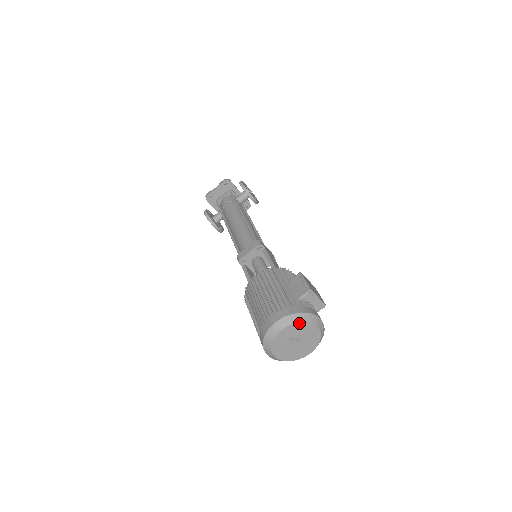
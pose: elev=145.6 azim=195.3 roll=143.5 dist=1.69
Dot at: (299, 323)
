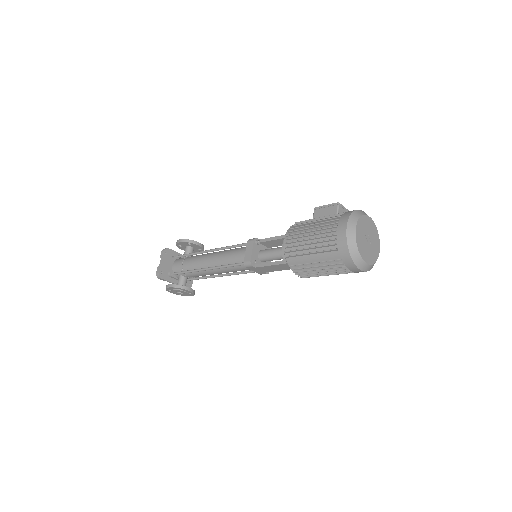
Dot at: (360, 218)
